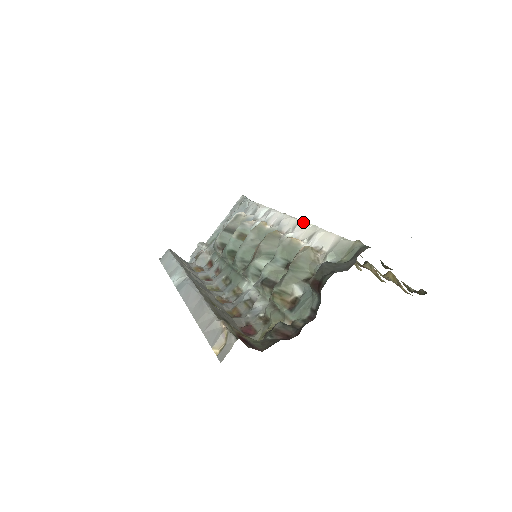
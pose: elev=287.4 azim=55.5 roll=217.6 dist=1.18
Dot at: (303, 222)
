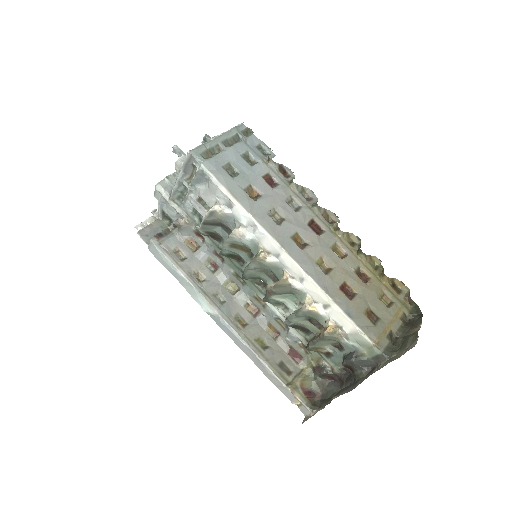
Dot at: (311, 282)
